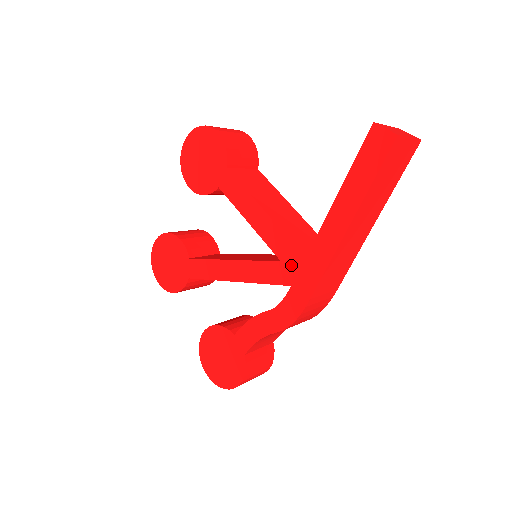
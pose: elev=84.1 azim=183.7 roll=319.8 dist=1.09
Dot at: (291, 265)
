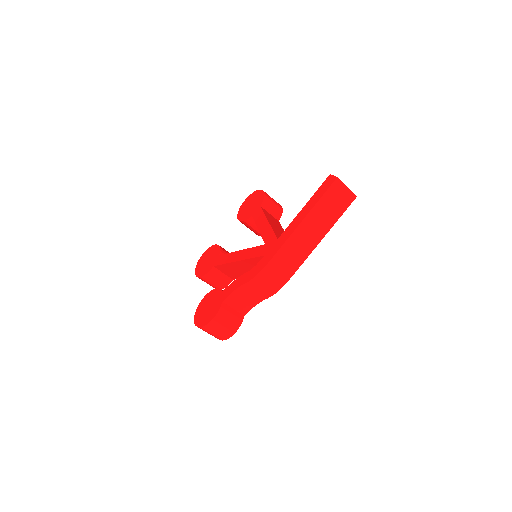
Dot at: (269, 245)
